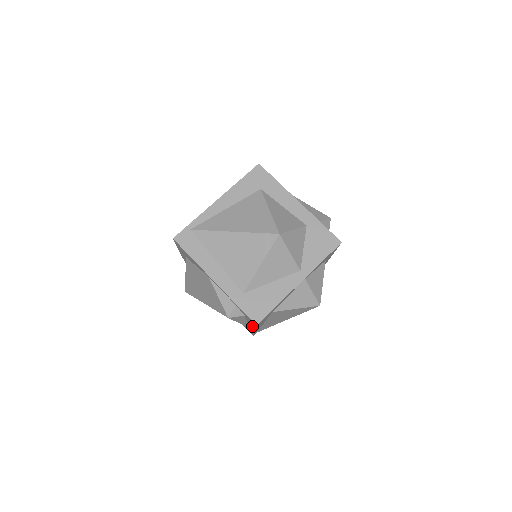
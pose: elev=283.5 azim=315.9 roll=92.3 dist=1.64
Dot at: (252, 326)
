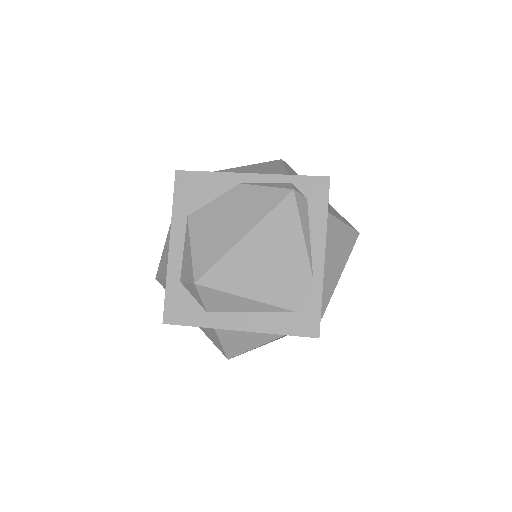
Dot at: (320, 226)
